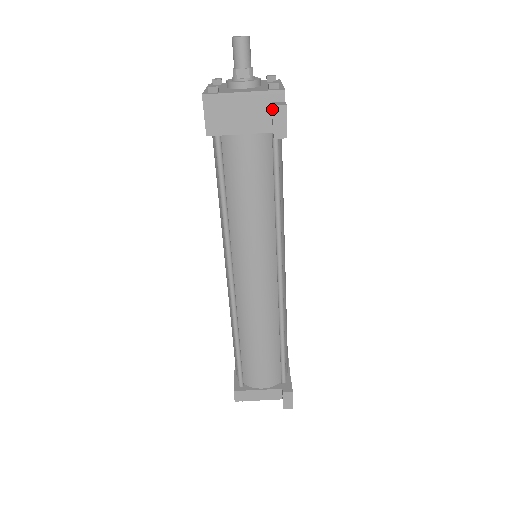
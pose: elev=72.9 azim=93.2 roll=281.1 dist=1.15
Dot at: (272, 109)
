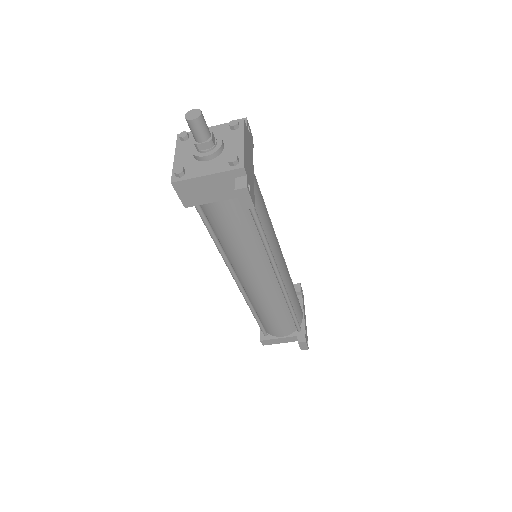
Dot at: (235, 190)
